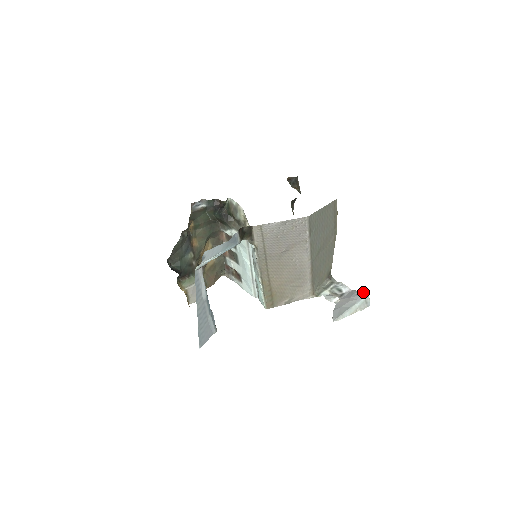
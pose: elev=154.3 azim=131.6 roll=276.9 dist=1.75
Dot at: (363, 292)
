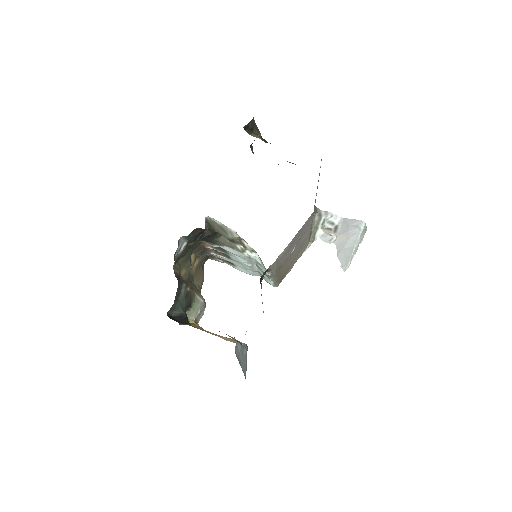
Dot at: (358, 221)
